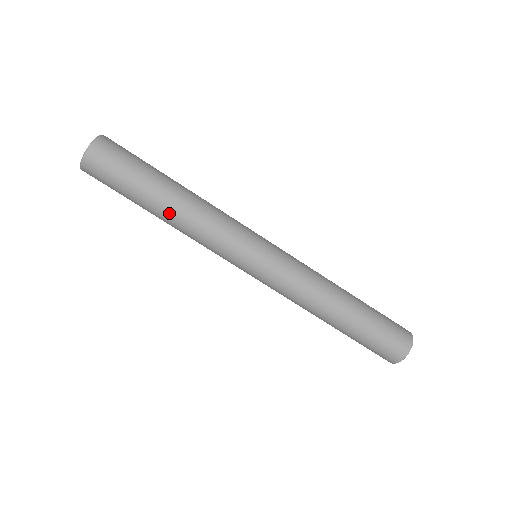
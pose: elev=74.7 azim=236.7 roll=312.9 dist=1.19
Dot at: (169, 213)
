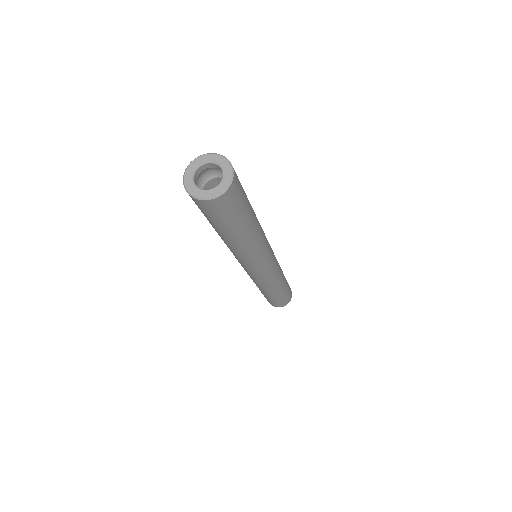
Dot at: occluded
